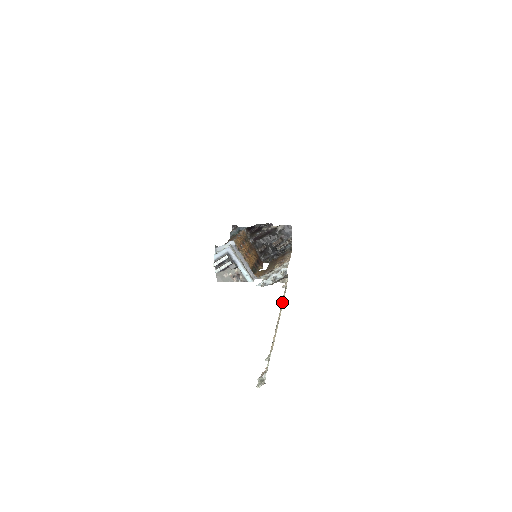
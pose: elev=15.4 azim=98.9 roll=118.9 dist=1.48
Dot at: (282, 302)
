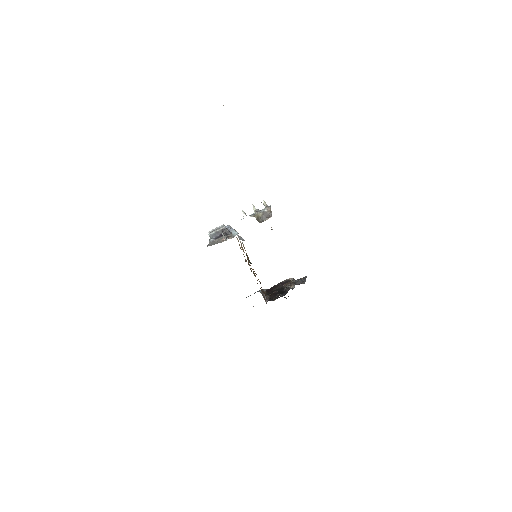
Dot at: occluded
